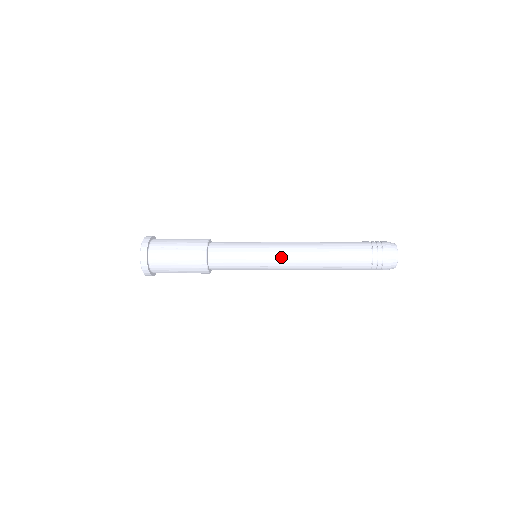
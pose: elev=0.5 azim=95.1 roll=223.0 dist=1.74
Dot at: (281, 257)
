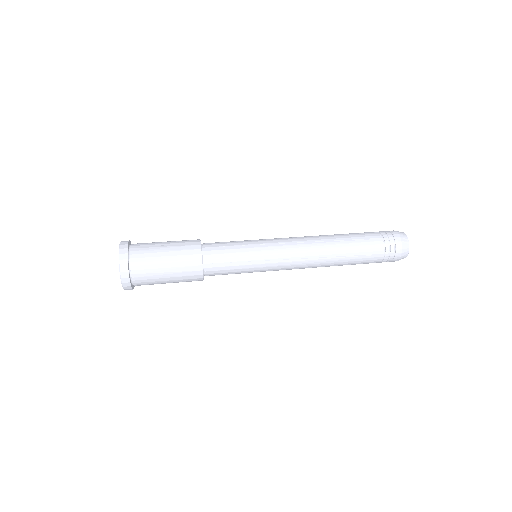
Dot at: (287, 247)
